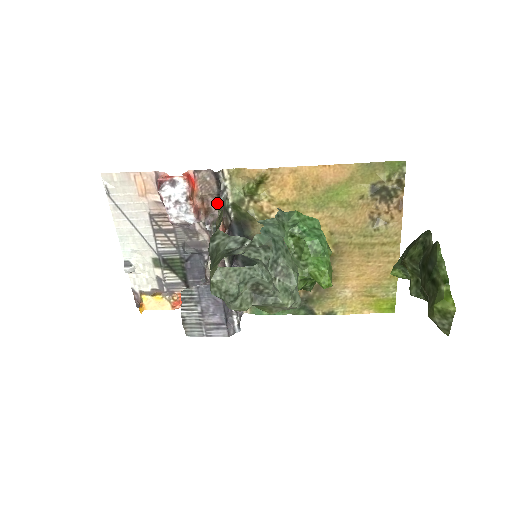
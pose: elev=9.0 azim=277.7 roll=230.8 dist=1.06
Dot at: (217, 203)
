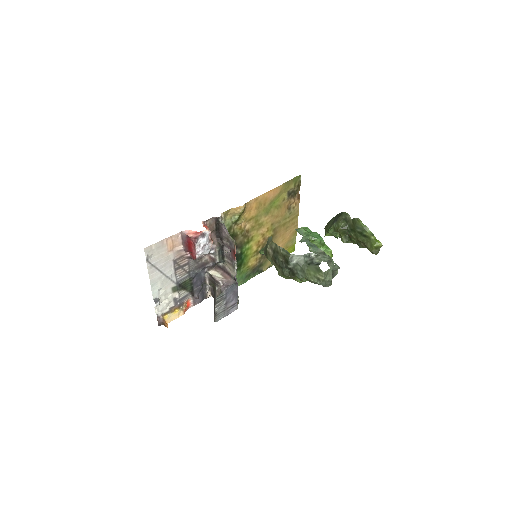
Dot at: (215, 234)
